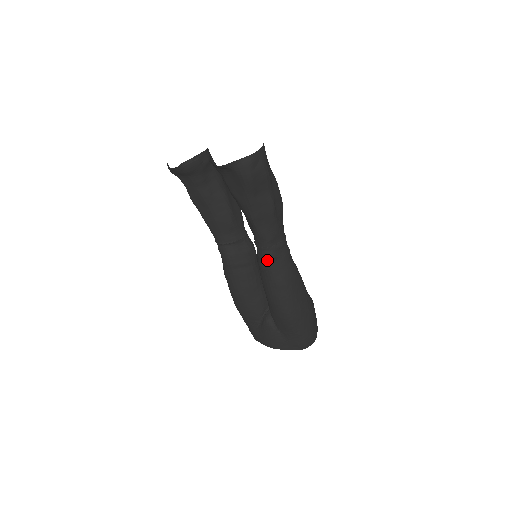
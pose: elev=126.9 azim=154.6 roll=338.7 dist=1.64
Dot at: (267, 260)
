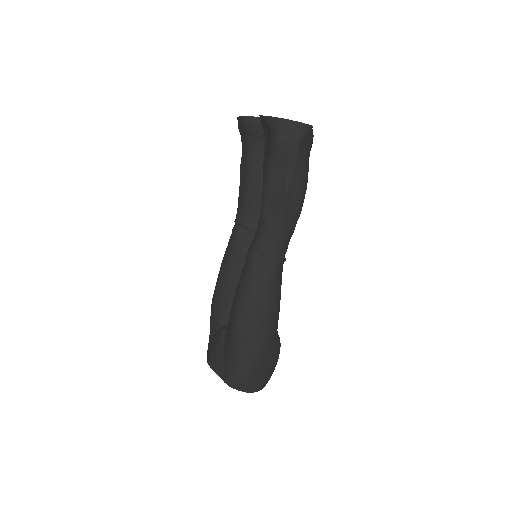
Dot at: (253, 249)
